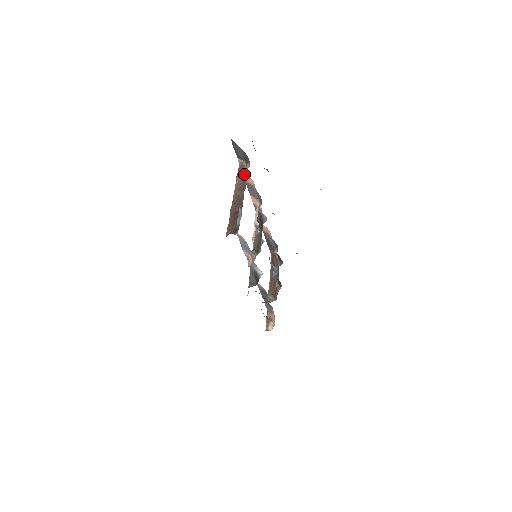
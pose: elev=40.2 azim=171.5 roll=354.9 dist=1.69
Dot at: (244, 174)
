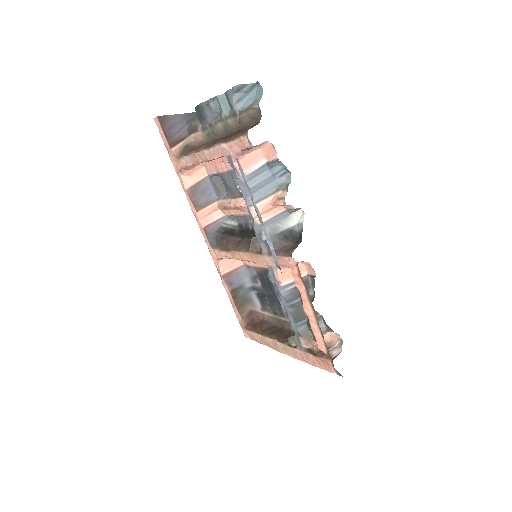
Dot at: (196, 145)
